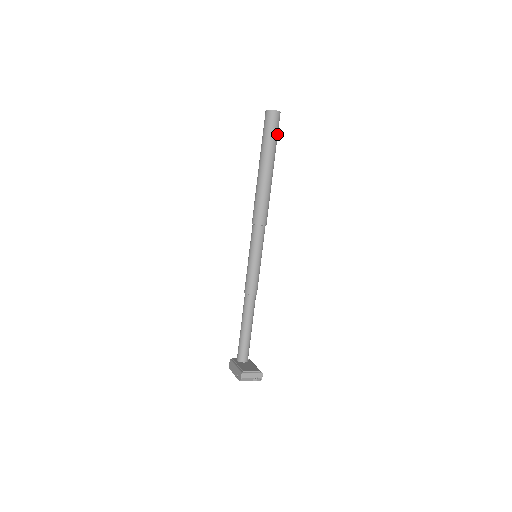
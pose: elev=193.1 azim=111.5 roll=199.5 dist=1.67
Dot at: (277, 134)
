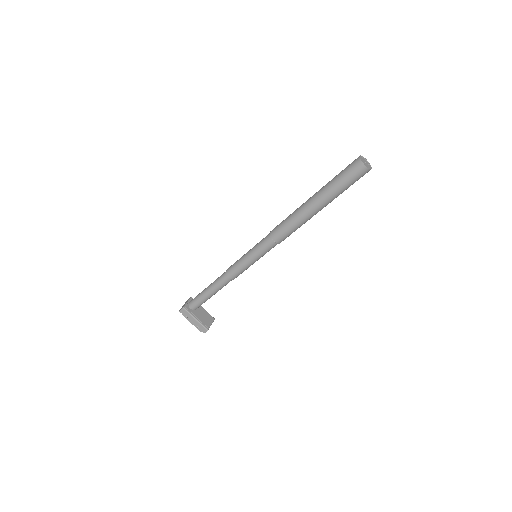
Dot at: occluded
